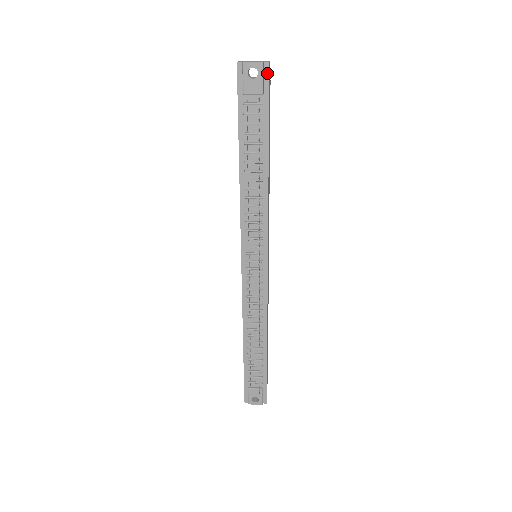
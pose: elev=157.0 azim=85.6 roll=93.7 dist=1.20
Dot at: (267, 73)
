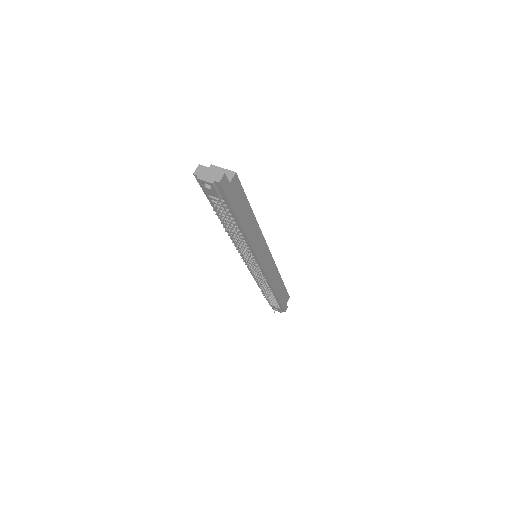
Dot at: (220, 187)
